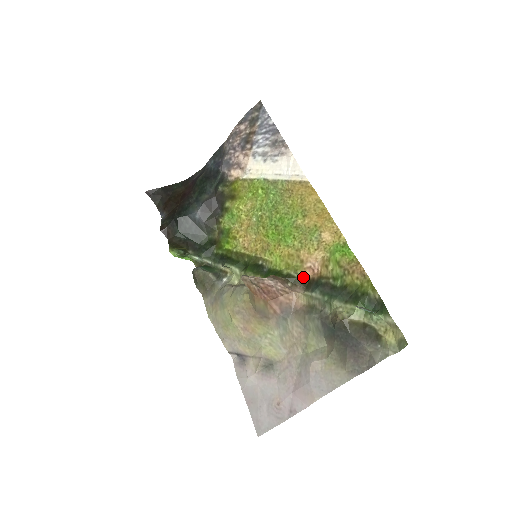
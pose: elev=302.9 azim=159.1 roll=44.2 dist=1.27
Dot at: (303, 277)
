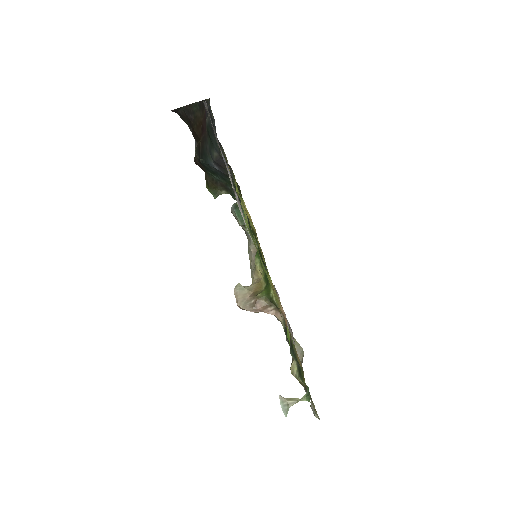
Dot at: occluded
